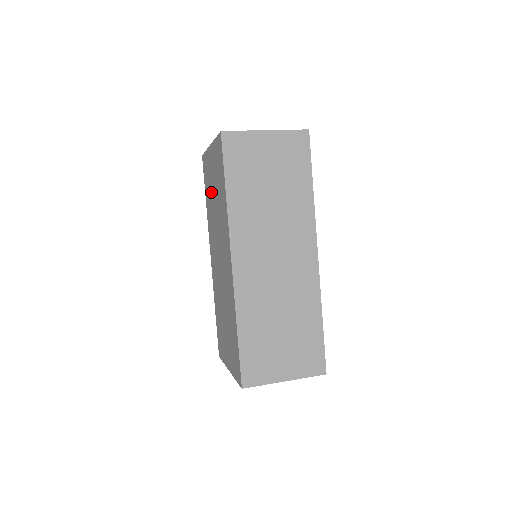
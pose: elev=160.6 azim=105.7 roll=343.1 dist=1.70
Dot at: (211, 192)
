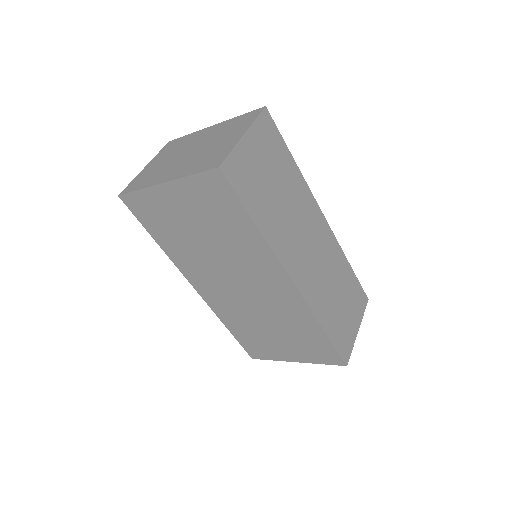
Dot at: (182, 230)
